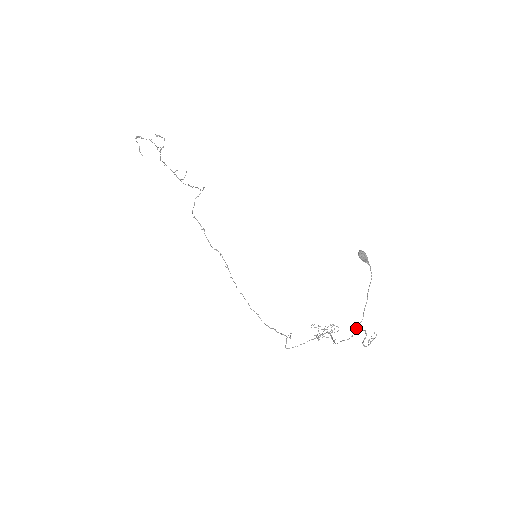
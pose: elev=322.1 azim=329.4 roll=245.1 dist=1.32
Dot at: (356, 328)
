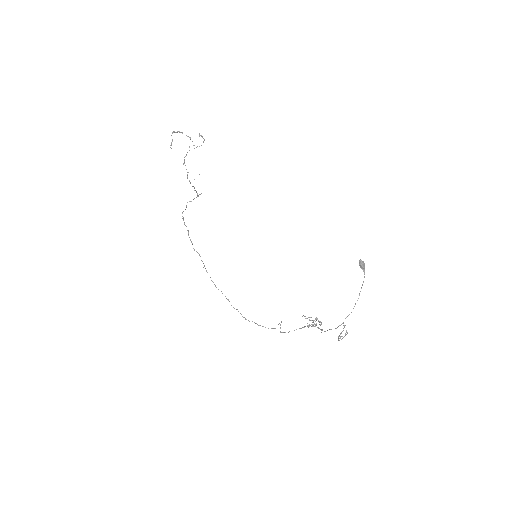
Dot at: occluded
